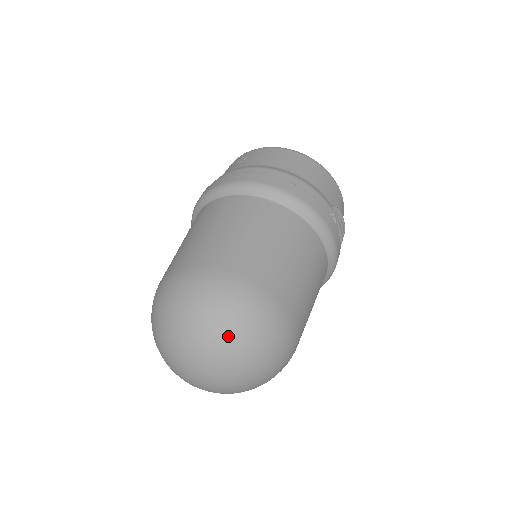
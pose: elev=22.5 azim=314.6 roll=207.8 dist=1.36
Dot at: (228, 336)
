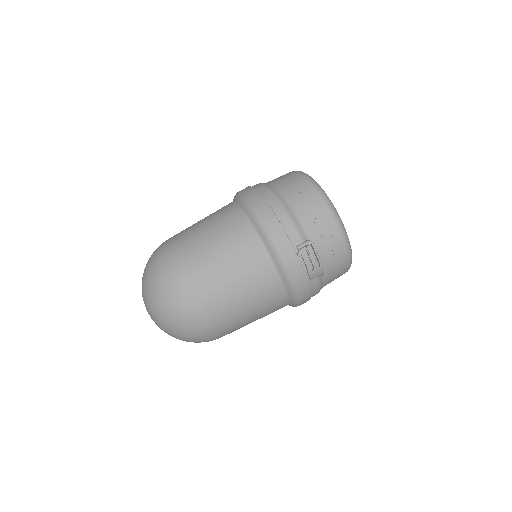
Dot at: (153, 292)
